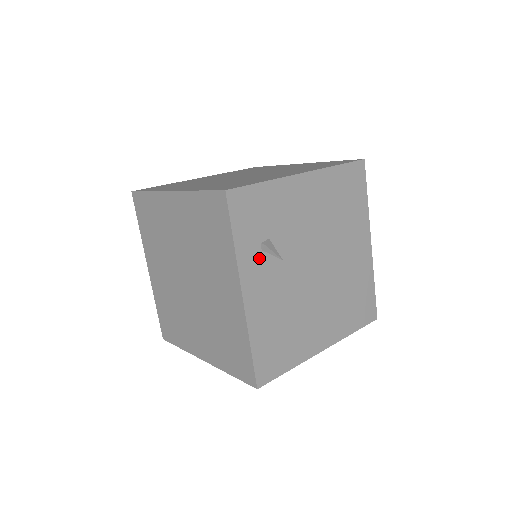
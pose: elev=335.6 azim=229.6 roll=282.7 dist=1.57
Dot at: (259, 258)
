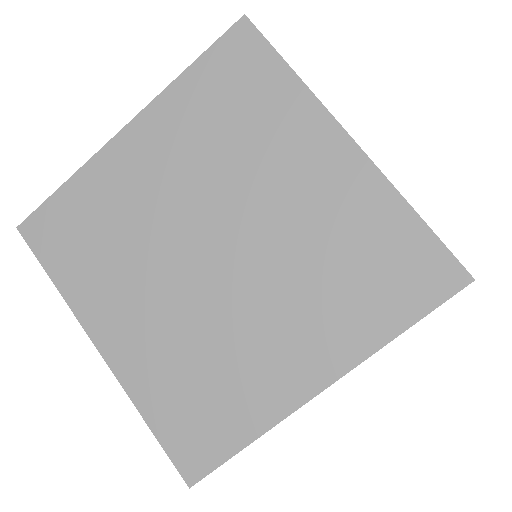
Dot at: occluded
